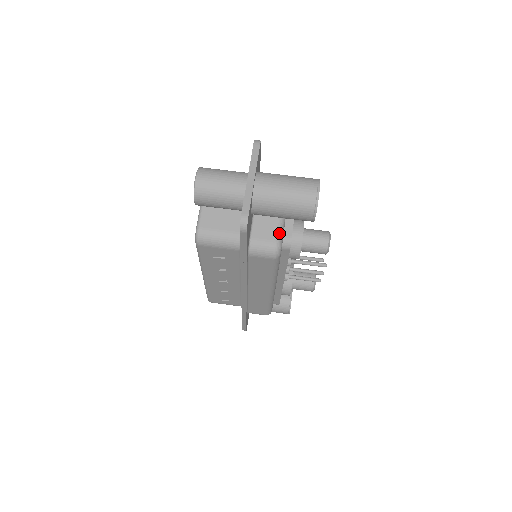
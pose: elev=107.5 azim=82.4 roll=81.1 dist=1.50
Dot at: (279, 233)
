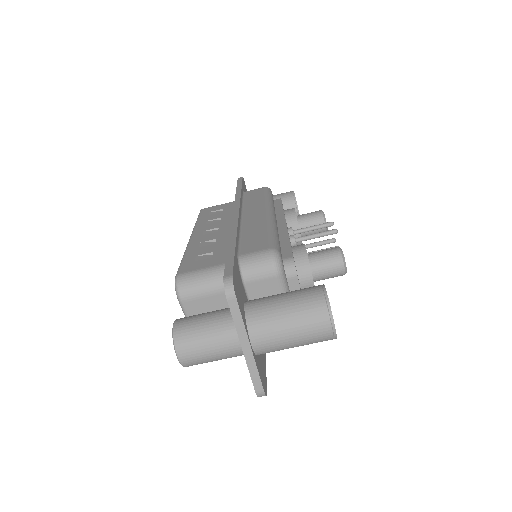
Dot at: occluded
